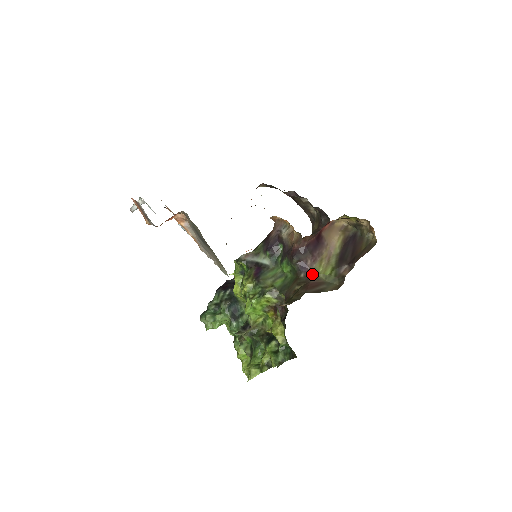
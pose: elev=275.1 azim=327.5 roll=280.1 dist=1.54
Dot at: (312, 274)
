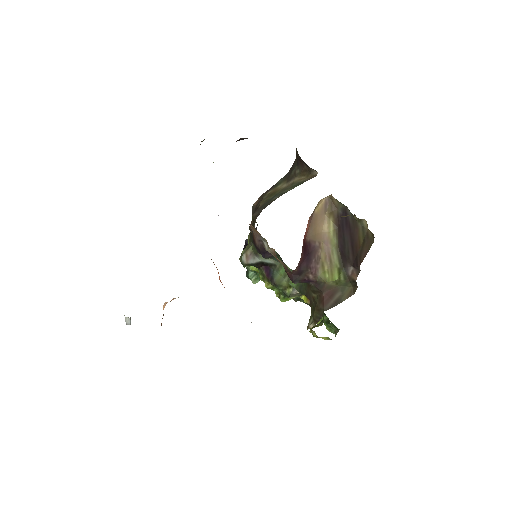
Dot at: (321, 283)
